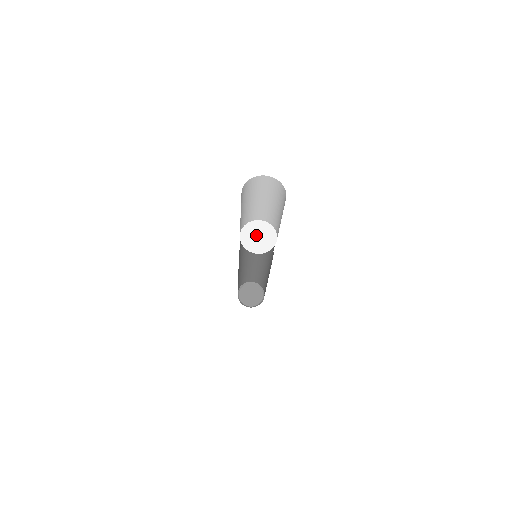
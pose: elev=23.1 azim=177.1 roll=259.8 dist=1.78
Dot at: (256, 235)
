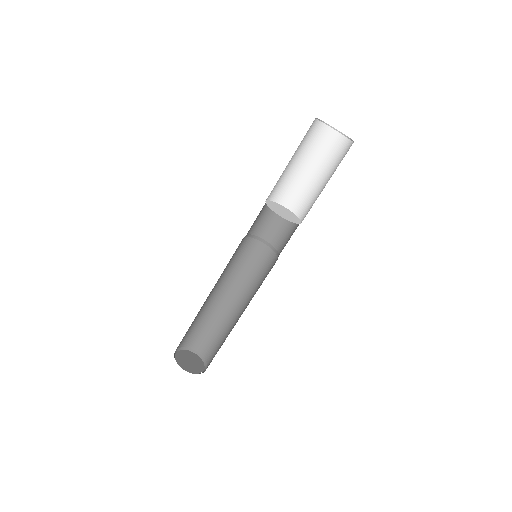
Dot at: (281, 210)
